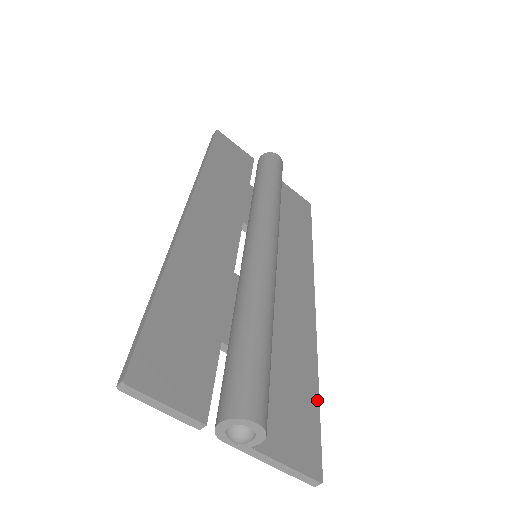
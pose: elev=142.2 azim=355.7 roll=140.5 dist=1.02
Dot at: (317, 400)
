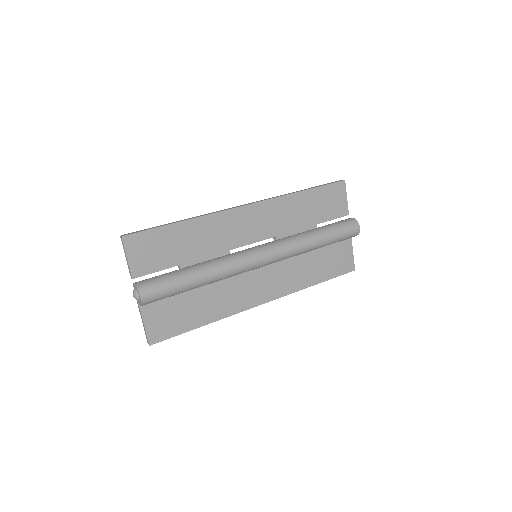
Dot at: (192, 328)
